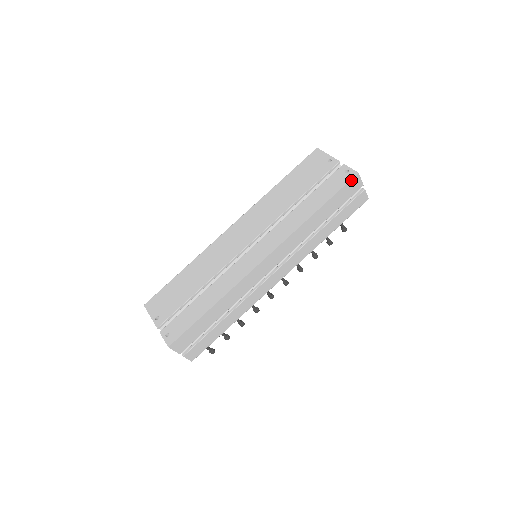
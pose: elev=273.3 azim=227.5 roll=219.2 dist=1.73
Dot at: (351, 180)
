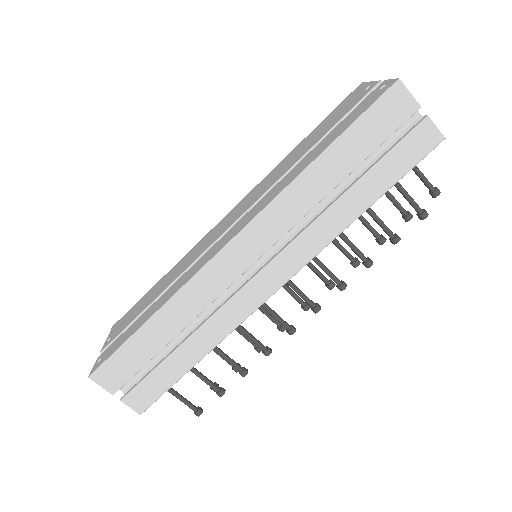
Dot at: (385, 94)
